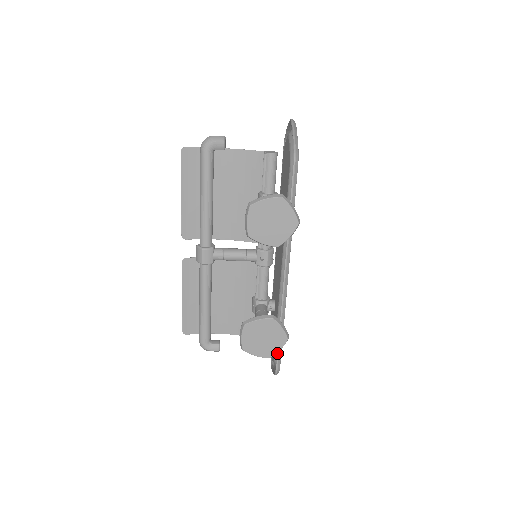
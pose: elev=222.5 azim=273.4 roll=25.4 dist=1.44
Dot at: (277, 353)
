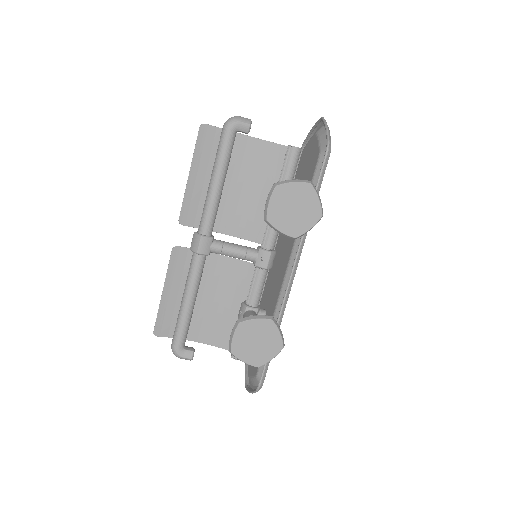
Dot at: (264, 365)
